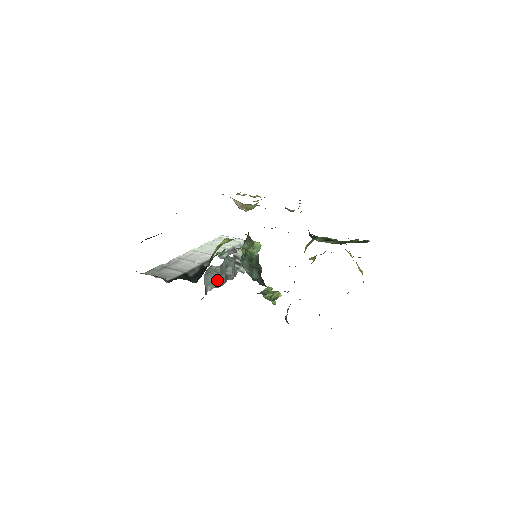
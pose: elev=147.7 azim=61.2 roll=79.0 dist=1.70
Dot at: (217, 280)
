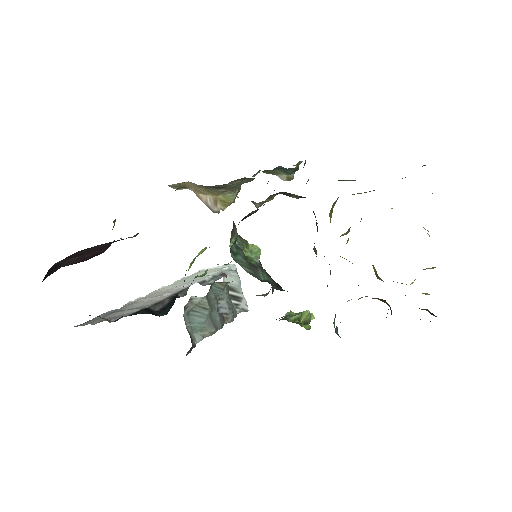
Dot at: (207, 322)
